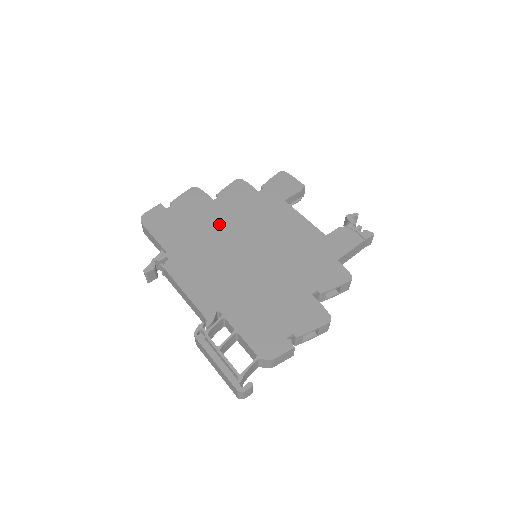
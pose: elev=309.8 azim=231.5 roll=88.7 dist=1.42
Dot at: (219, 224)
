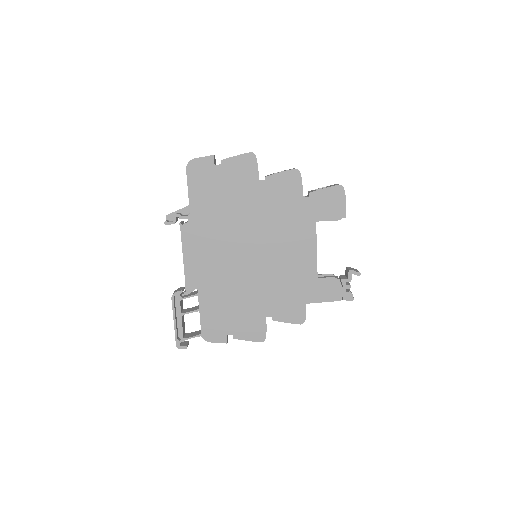
Dot at: (246, 212)
